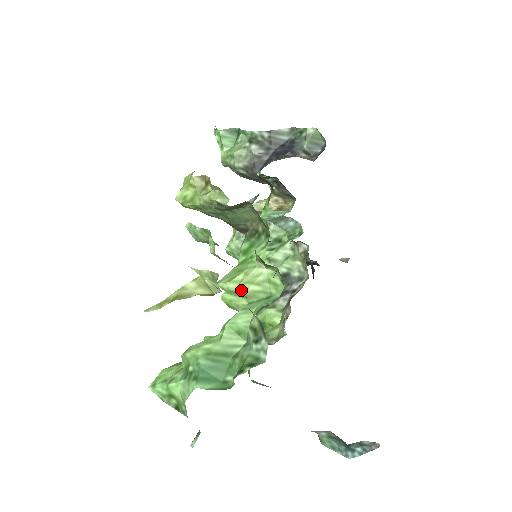
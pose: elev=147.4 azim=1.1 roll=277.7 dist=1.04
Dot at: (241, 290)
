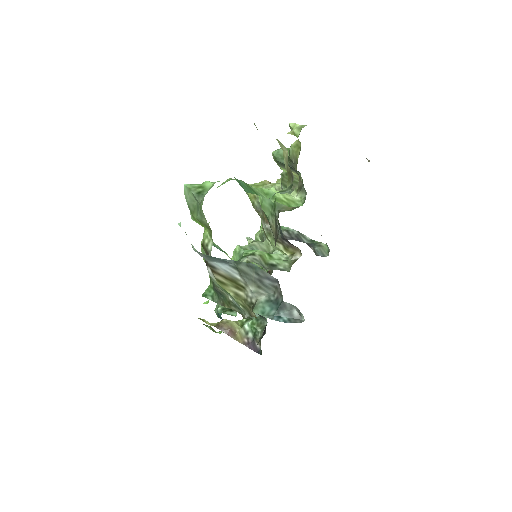
Dot at: (276, 194)
